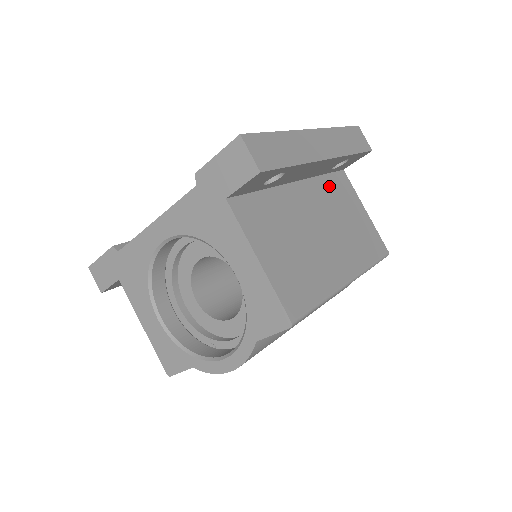
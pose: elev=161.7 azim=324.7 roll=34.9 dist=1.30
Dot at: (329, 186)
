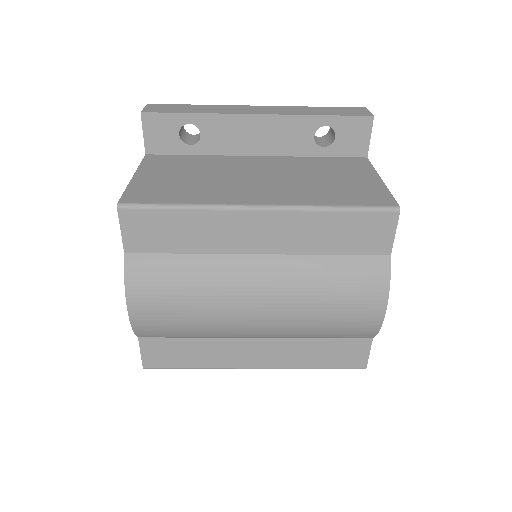
Dot at: (317, 162)
